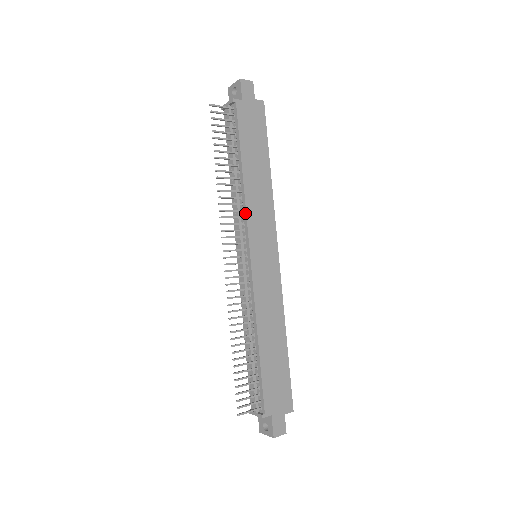
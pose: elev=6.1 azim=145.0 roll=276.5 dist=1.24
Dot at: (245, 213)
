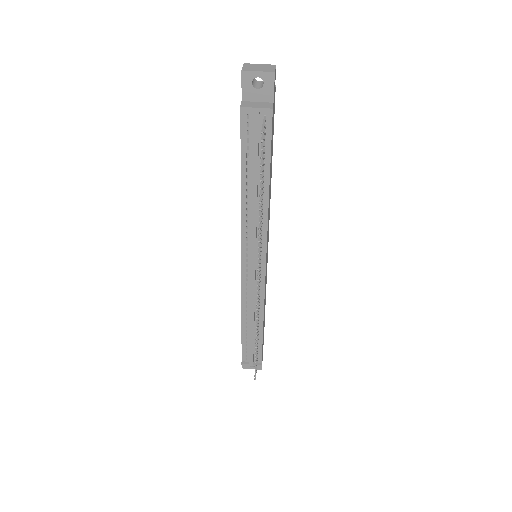
Dot at: (266, 232)
